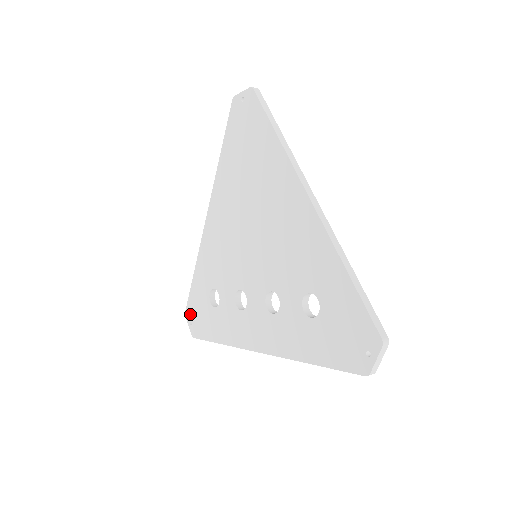
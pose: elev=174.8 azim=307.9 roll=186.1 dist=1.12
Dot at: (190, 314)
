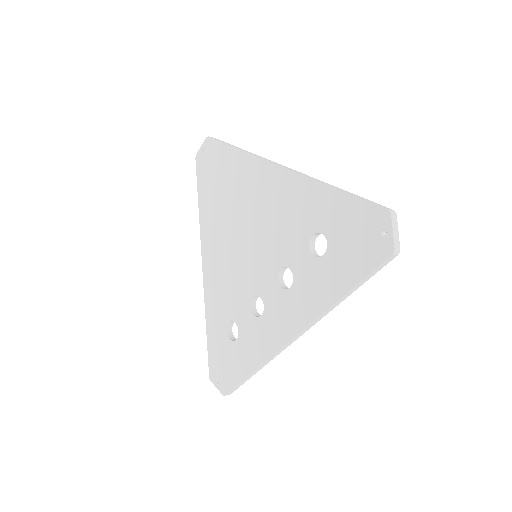
Dot at: (214, 373)
